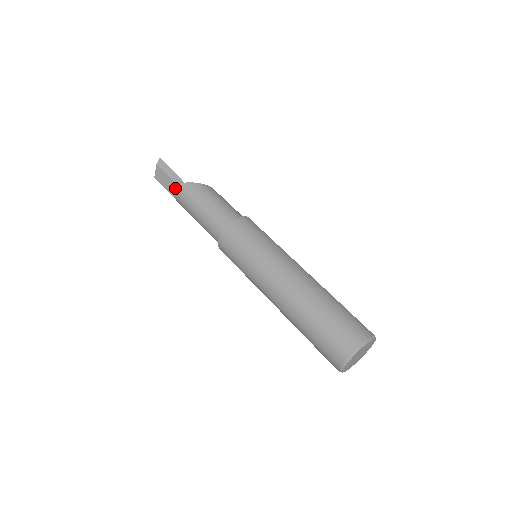
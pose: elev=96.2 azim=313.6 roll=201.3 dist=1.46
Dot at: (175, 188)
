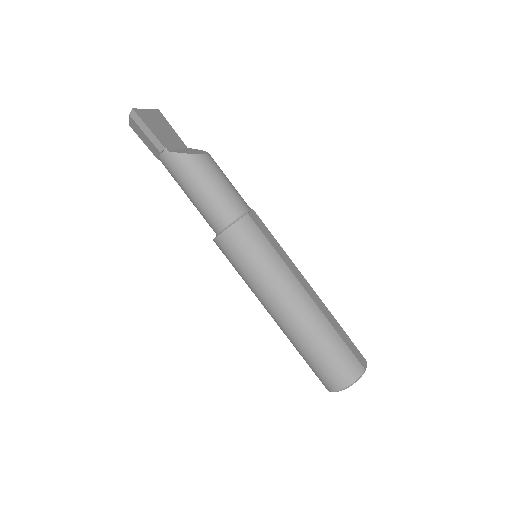
Dot at: (158, 153)
